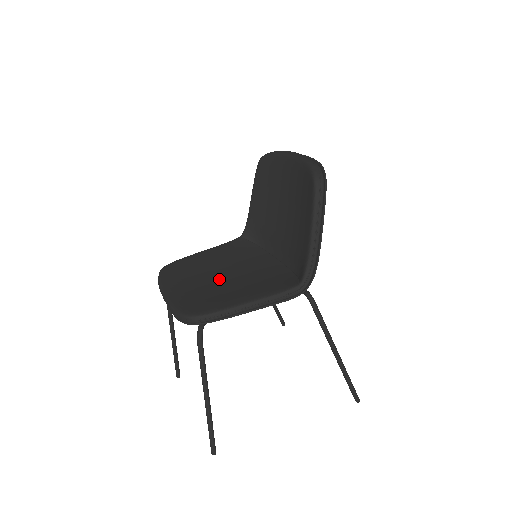
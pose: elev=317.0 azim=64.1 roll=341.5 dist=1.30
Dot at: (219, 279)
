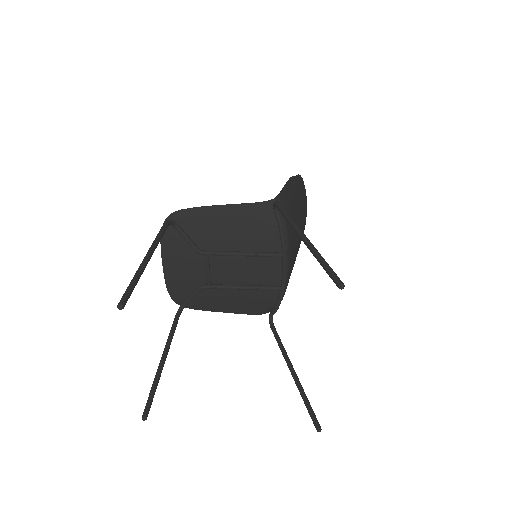
Dot at: occluded
